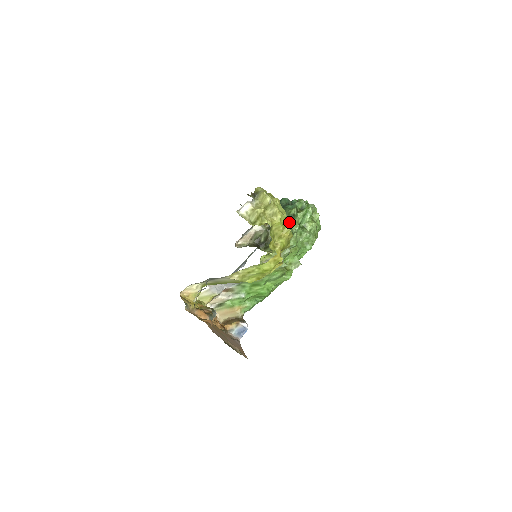
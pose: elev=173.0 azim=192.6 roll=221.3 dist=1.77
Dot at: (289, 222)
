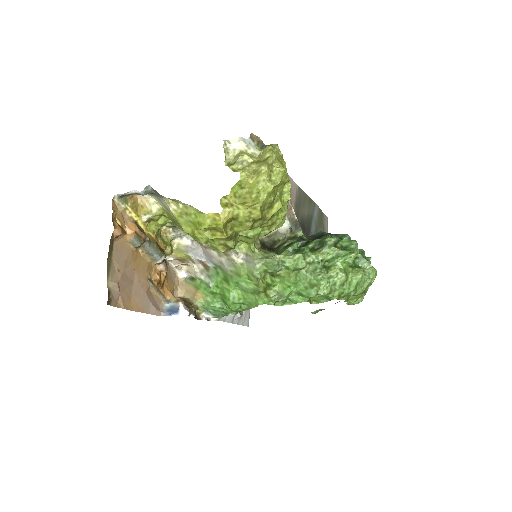
Dot at: (315, 247)
